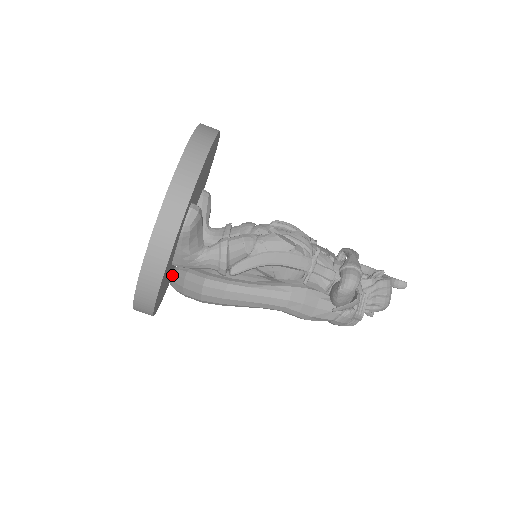
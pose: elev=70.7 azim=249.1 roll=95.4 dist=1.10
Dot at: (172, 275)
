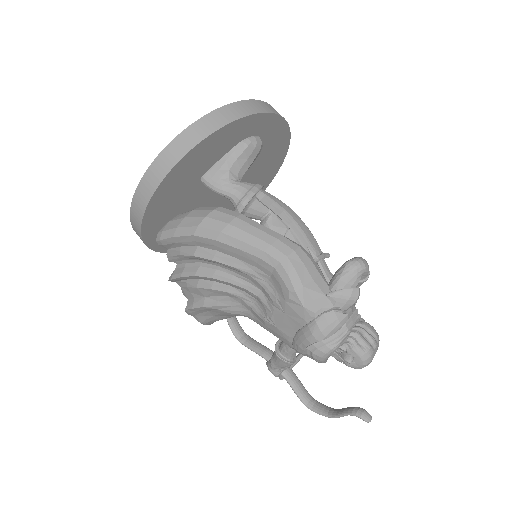
Dot at: occluded
